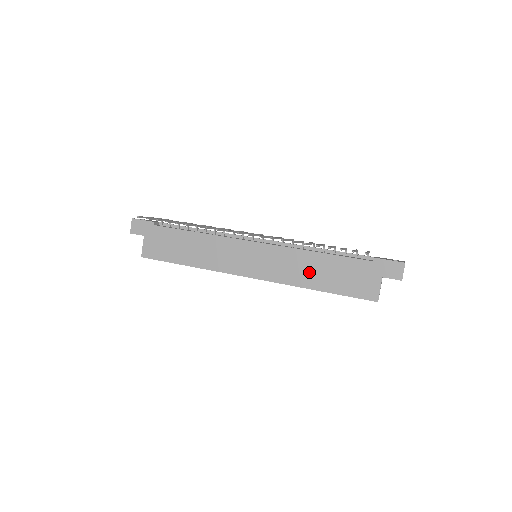
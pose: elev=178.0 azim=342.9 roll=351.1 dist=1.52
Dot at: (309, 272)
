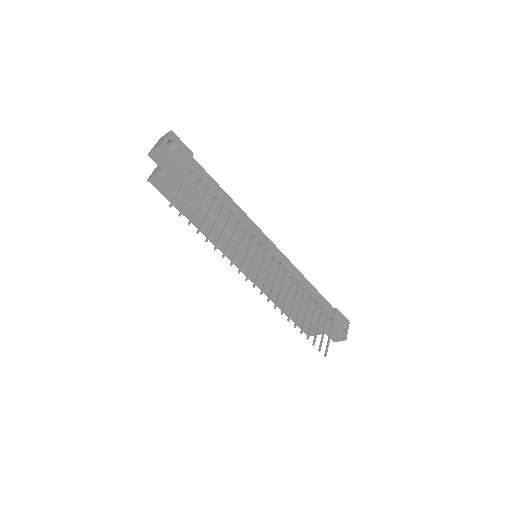
Dot at: (284, 299)
